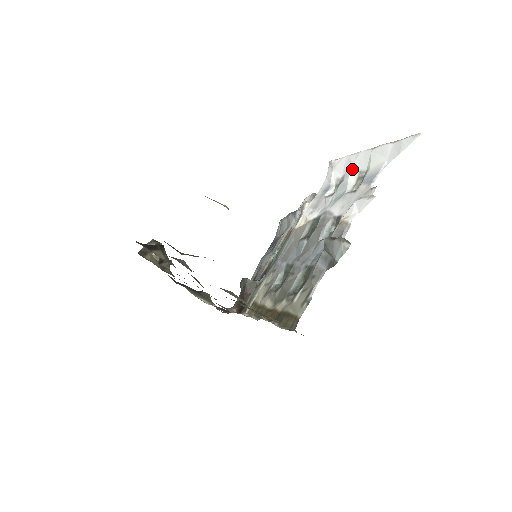
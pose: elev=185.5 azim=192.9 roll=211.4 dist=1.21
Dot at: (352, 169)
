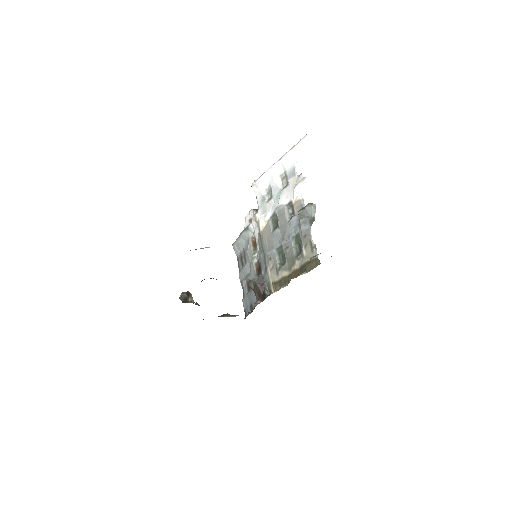
Dot at: (274, 177)
